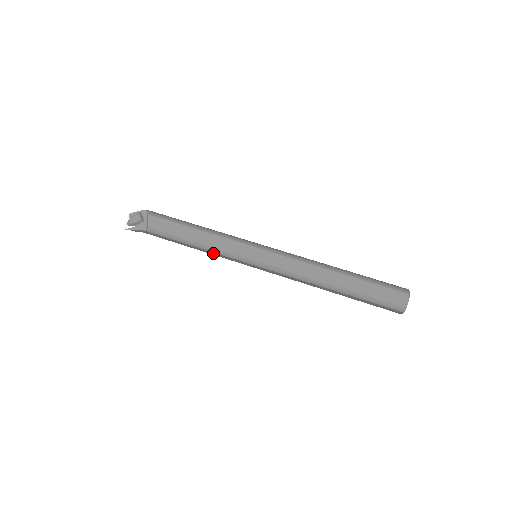
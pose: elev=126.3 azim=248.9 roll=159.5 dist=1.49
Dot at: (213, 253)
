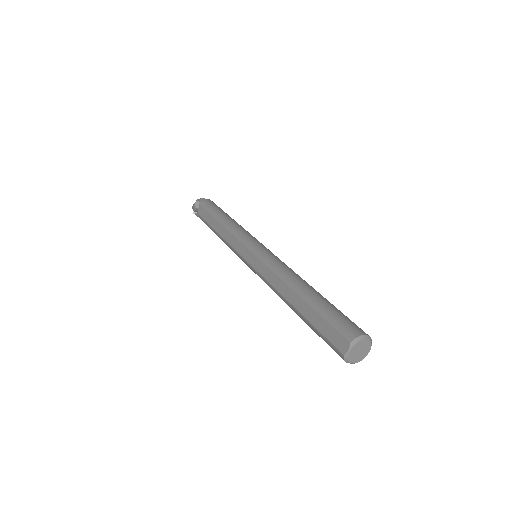
Dot at: occluded
